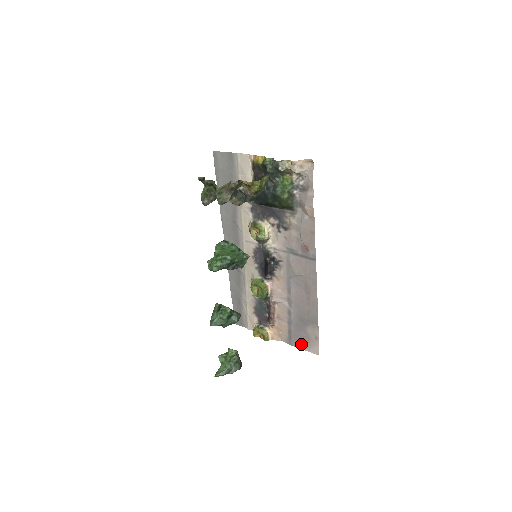
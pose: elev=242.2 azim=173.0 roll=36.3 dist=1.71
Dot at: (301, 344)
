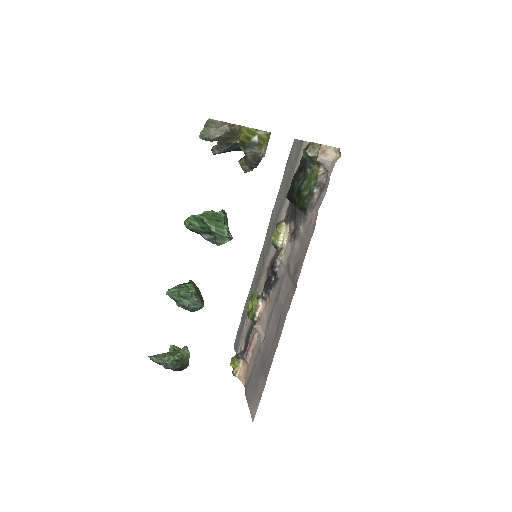
Dot at: (250, 398)
